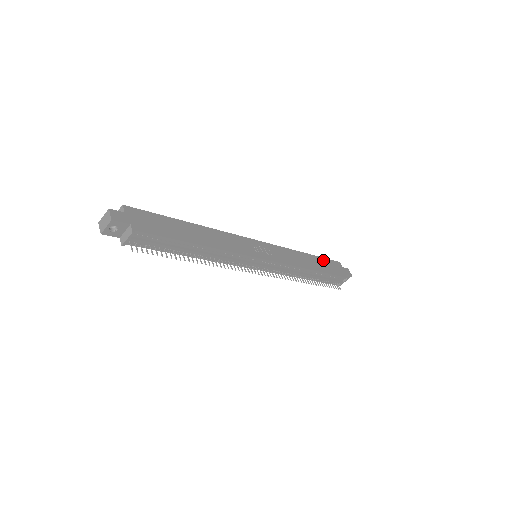
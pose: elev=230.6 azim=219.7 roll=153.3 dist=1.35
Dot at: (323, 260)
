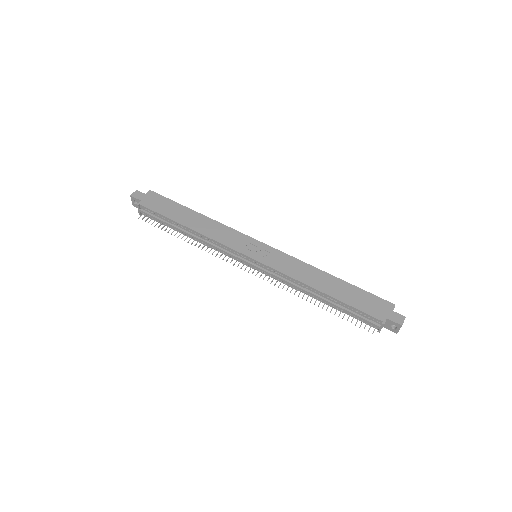
Dot at: (358, 291)
